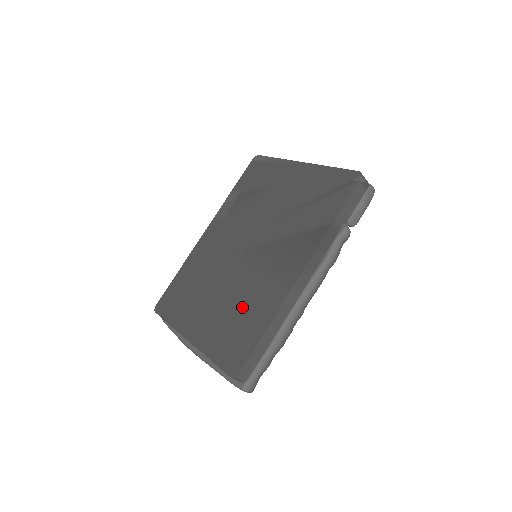
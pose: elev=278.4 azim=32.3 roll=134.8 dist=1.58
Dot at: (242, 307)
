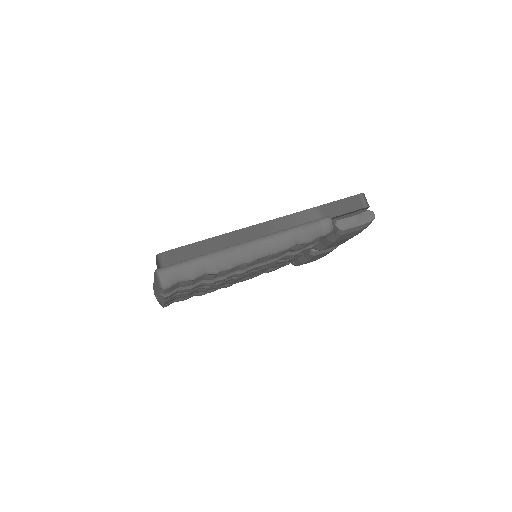
Dot at: occluded
